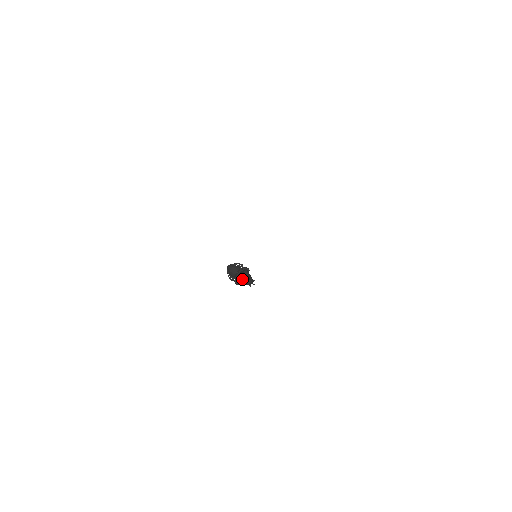
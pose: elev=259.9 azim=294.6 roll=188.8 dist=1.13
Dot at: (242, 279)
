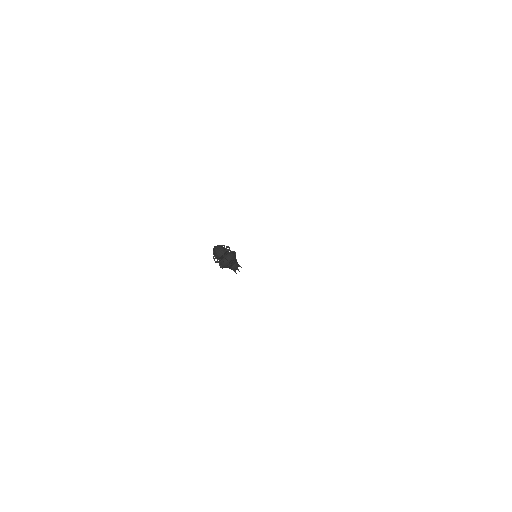
Dot at: (225, 260)
